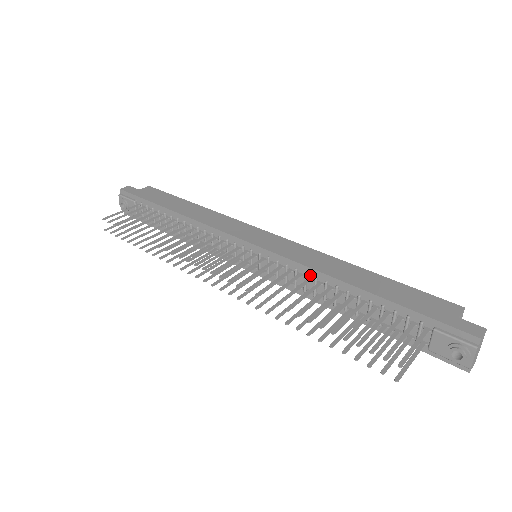
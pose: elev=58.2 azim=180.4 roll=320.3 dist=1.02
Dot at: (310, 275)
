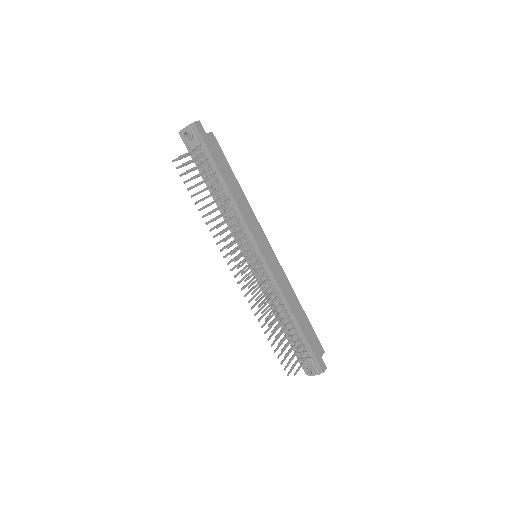
Dot at: (279, 295)
